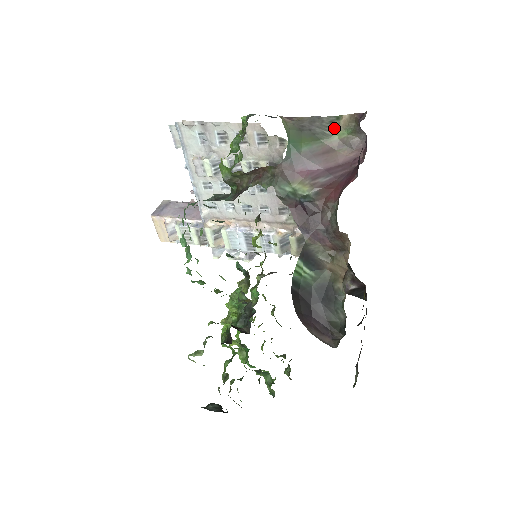
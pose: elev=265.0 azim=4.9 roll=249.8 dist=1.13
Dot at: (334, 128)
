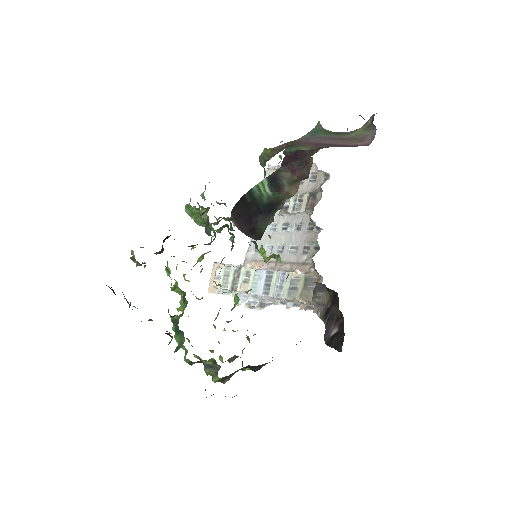
Dot at: (355, 131)
